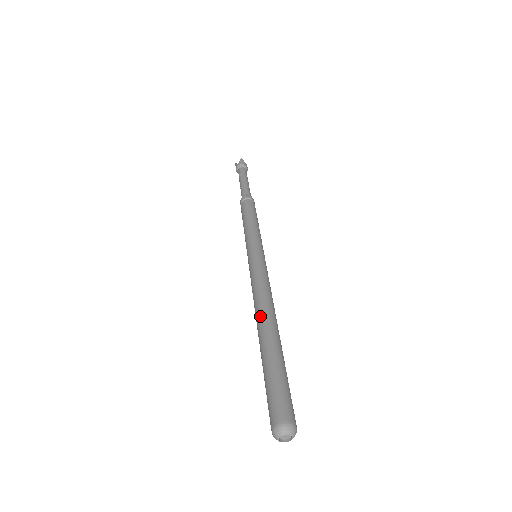
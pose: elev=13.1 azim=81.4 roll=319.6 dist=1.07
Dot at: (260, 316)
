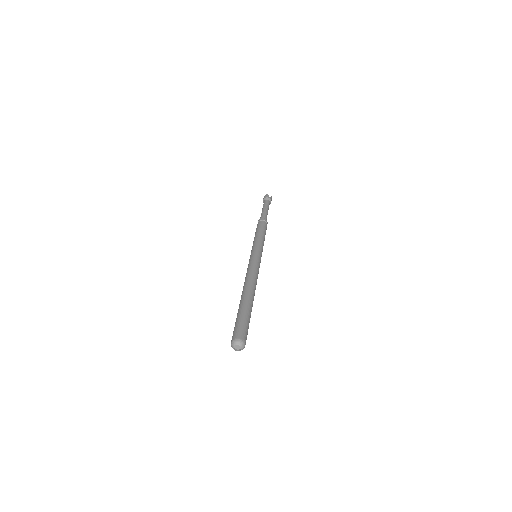
Dot at: (243, 289)
